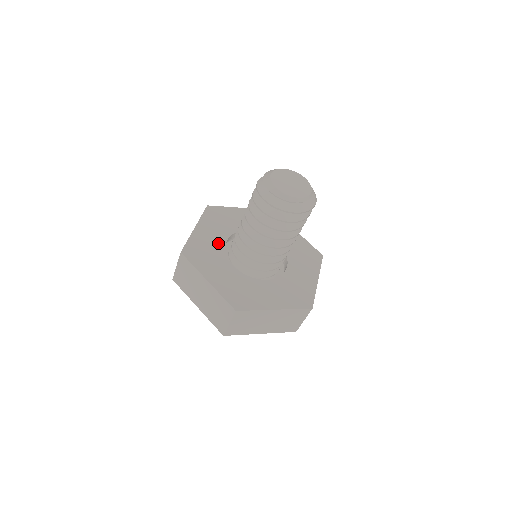
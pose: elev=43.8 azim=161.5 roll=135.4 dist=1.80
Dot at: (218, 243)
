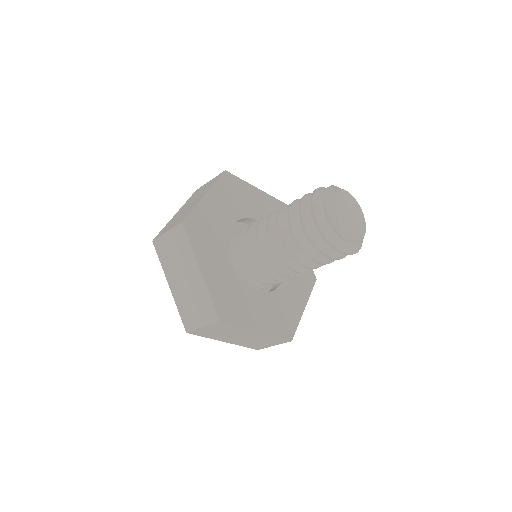
Dot at: (224, 225)
